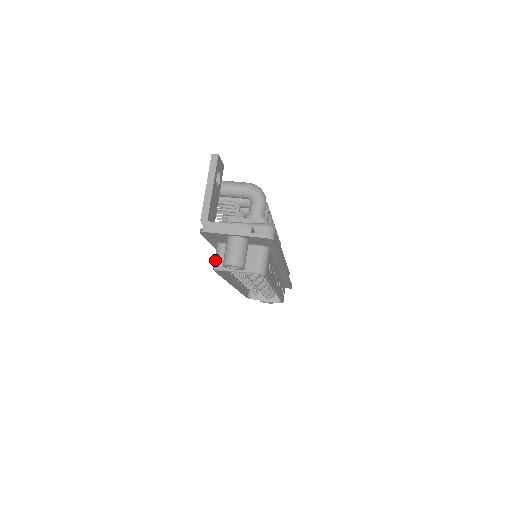
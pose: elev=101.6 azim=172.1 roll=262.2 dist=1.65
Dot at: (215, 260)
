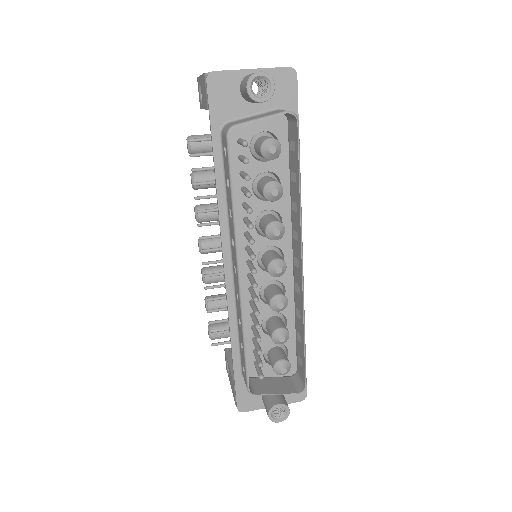
Dot at: (226, 128)
